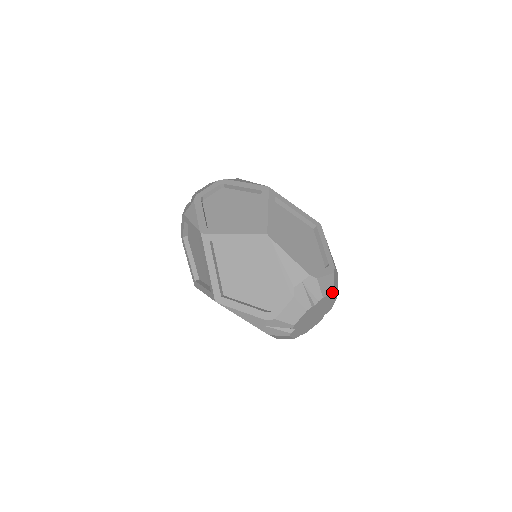
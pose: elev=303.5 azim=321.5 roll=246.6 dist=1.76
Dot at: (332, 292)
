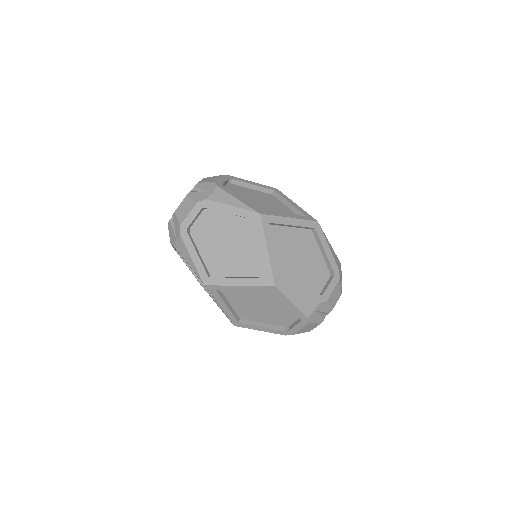
Dot at: (340, 295)
